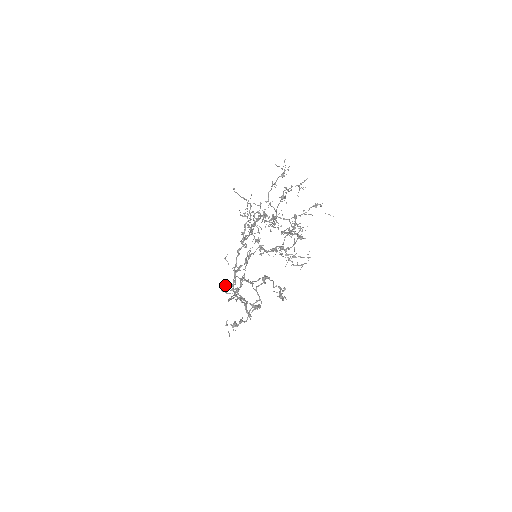
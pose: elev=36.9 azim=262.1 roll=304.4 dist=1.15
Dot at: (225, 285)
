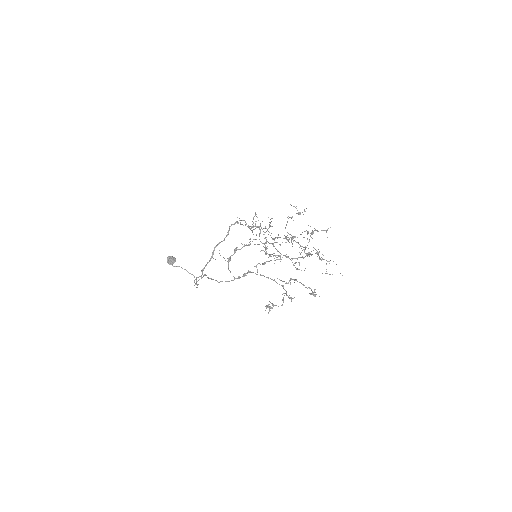
Dot at: (173, 260)
